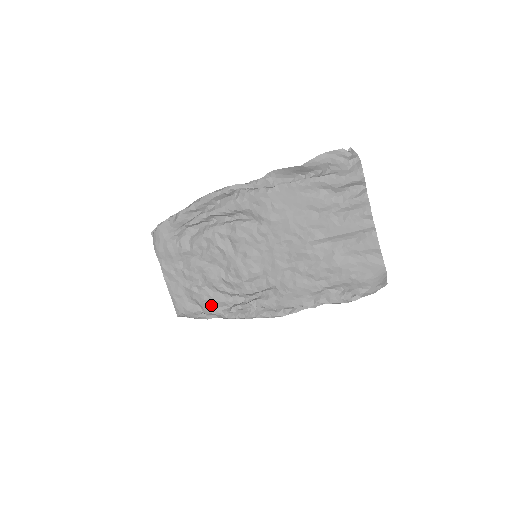
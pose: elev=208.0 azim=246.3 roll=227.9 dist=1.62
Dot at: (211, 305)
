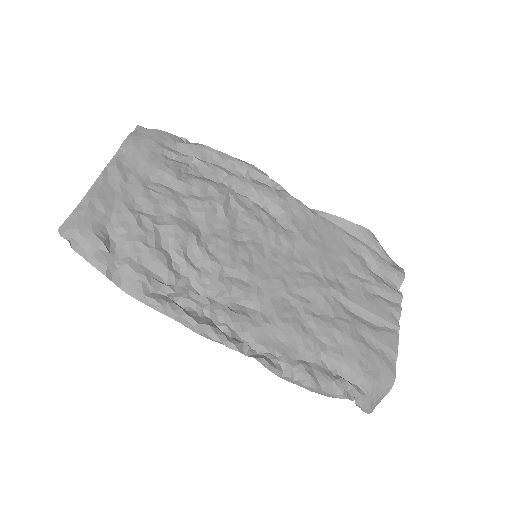
Dot at: (142, 257)
